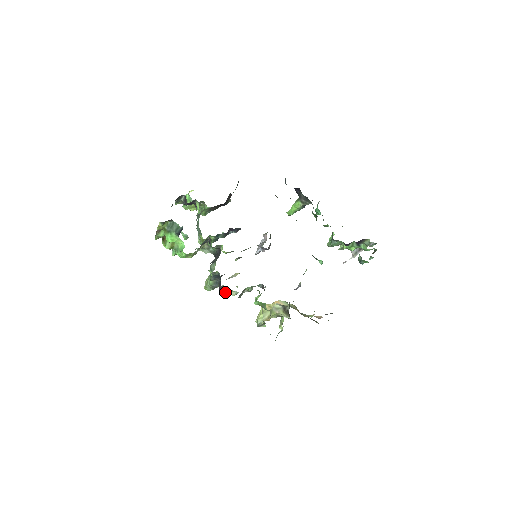
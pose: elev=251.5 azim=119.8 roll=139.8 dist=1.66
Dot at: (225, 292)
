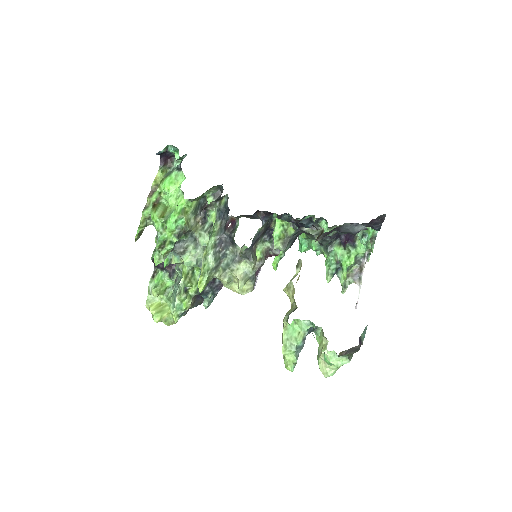
Dot at: (234, 232)
